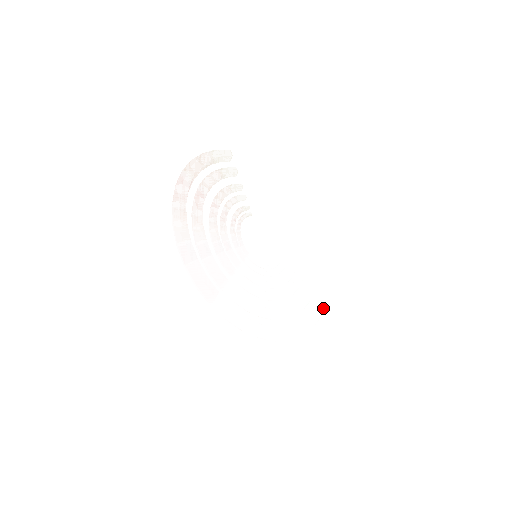
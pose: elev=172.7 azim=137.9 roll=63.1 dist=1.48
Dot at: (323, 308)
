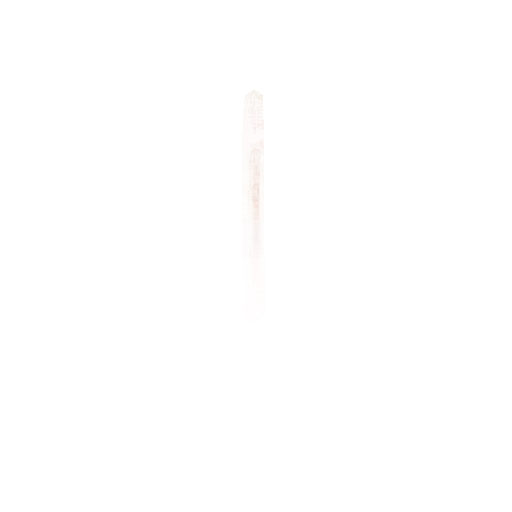
Dot at: occluded
